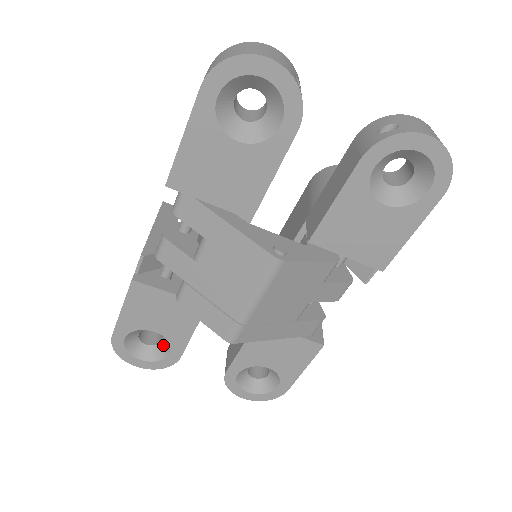
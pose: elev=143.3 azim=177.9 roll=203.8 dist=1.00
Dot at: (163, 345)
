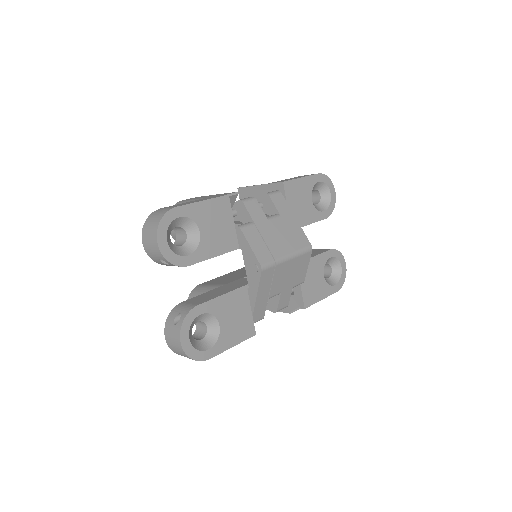
Dot at: (183, 249)
